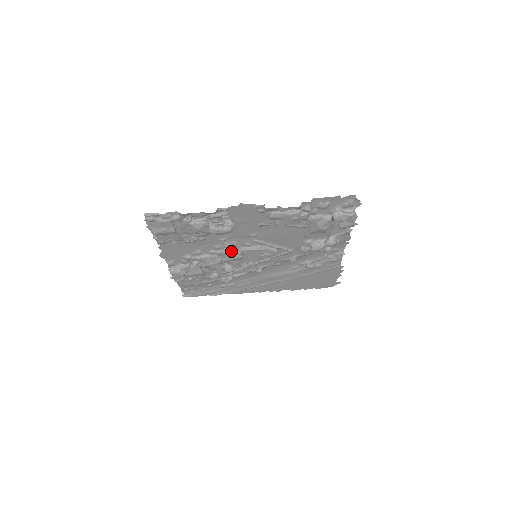
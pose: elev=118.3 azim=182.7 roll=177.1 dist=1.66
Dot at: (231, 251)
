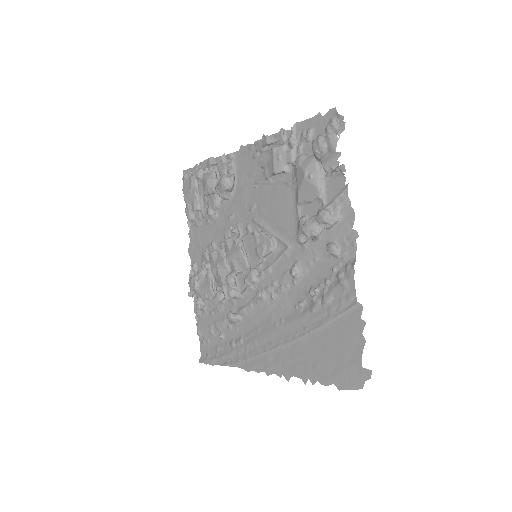
Dot at: (234, 240)
